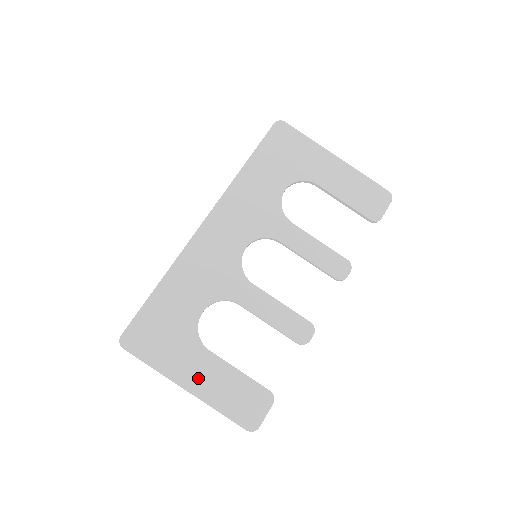
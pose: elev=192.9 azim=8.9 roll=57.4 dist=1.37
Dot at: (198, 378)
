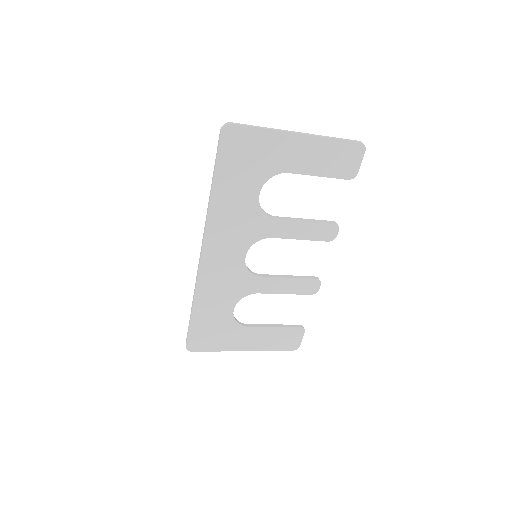
Dot at: (250, 343)
